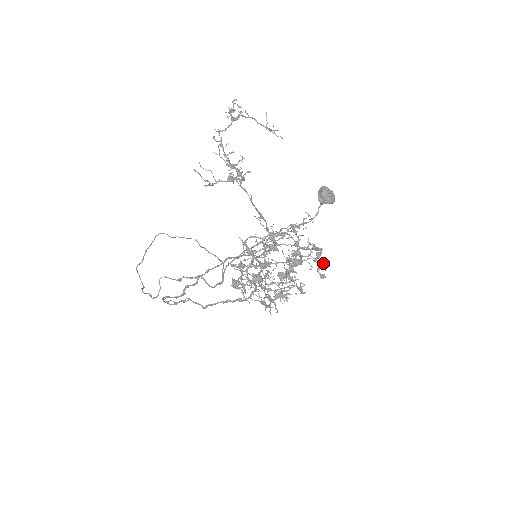
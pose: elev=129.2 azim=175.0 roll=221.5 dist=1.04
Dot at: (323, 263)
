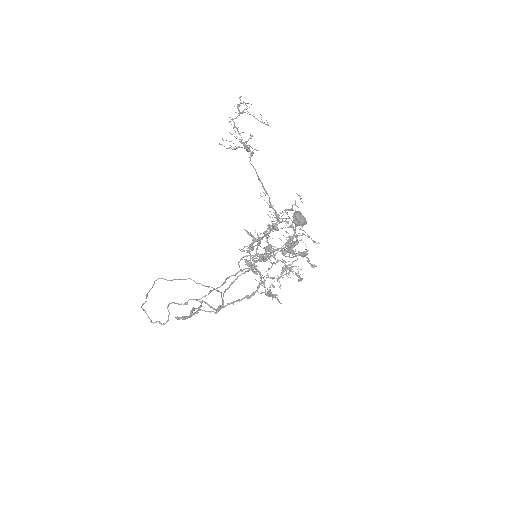
Dot at: (315, 241)
